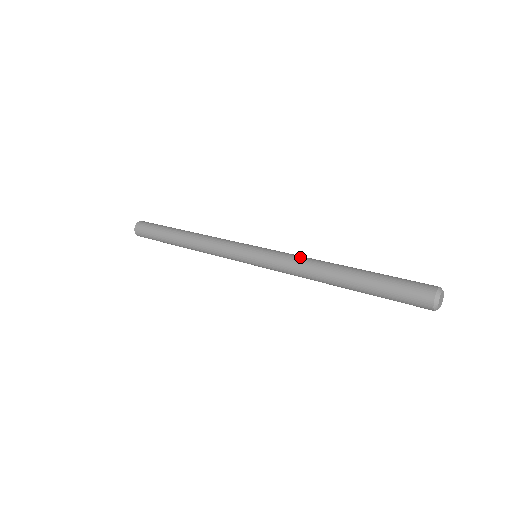
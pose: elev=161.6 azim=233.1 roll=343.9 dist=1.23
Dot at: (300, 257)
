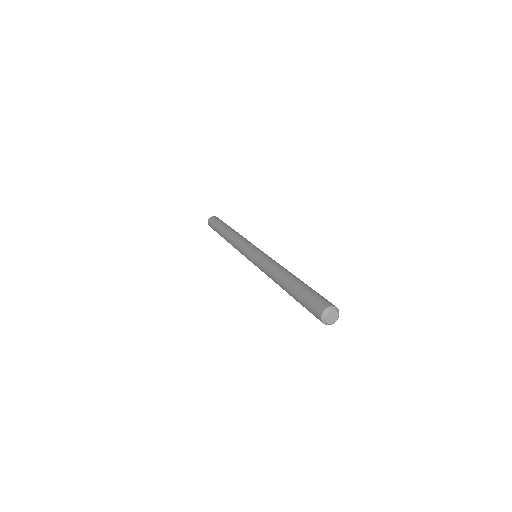
Dot at: (275, 262)
